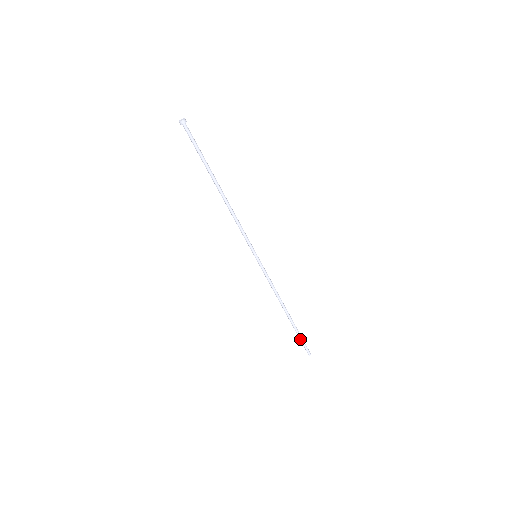
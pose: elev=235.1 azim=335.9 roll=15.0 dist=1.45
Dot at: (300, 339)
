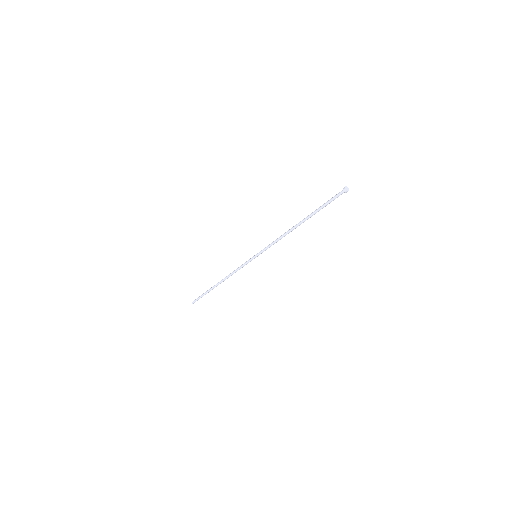
Dot at: (202, 295)
